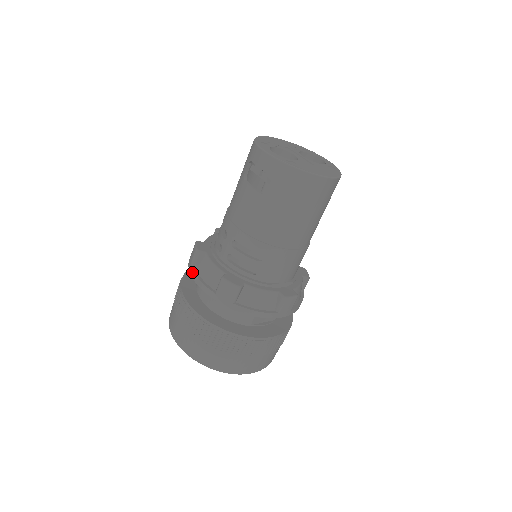
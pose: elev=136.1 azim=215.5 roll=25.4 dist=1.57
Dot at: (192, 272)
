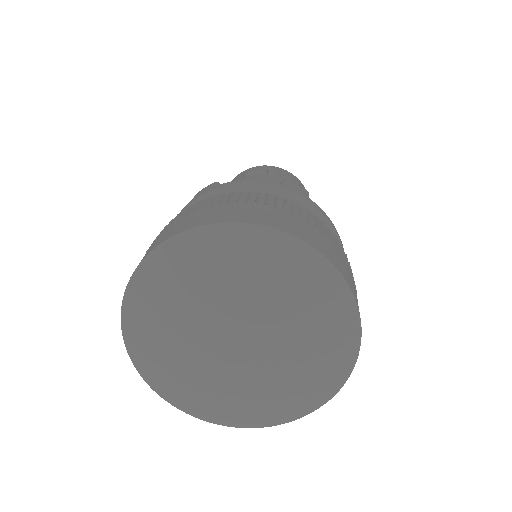
Dot at: (225, 183)
